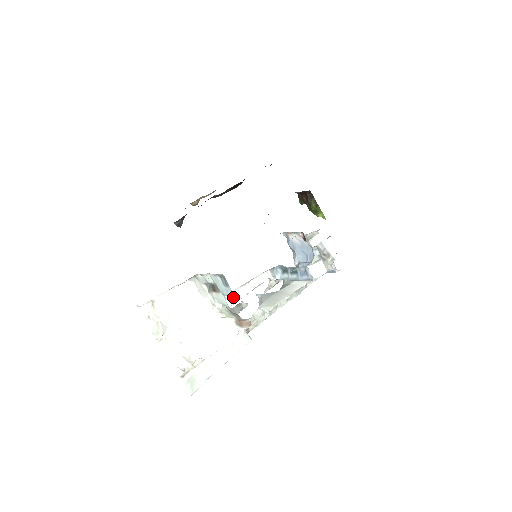
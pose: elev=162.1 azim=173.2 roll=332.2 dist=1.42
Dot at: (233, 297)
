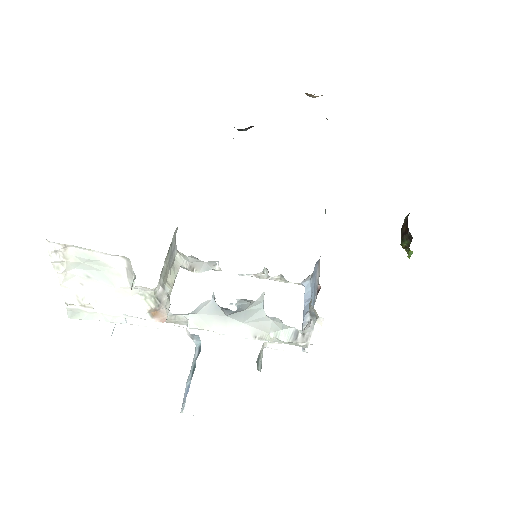
Dot at: (132, 320)
